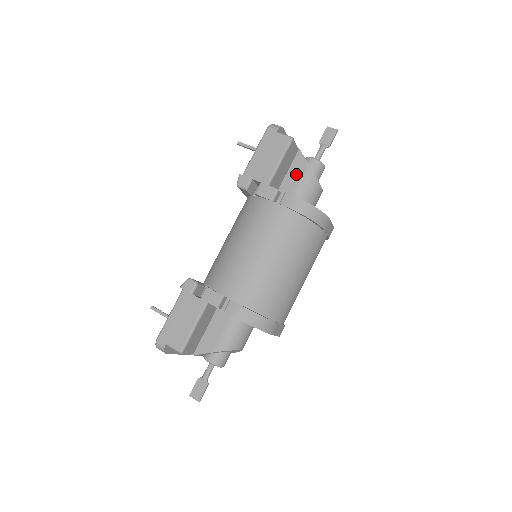
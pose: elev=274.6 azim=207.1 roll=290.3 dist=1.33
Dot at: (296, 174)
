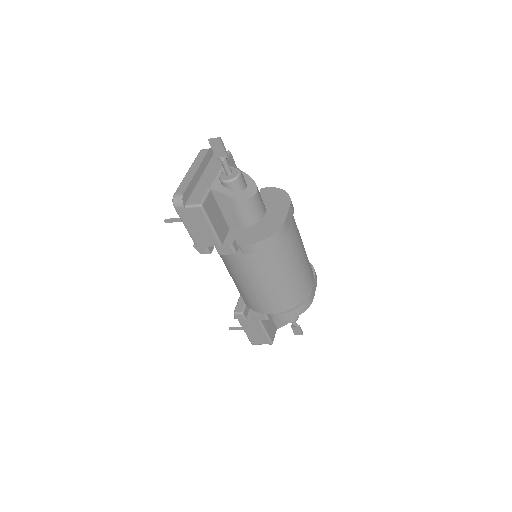
Dot at: (228, 208)
